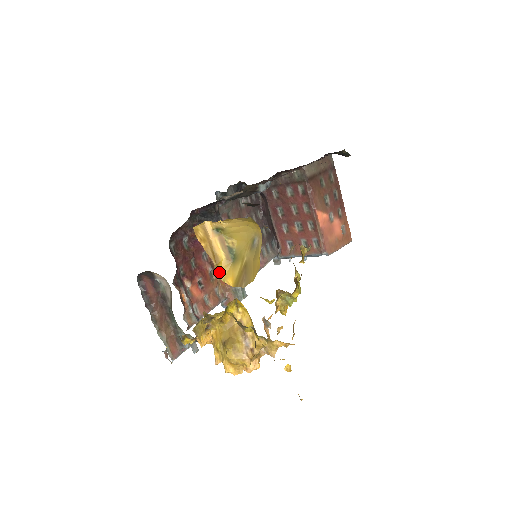
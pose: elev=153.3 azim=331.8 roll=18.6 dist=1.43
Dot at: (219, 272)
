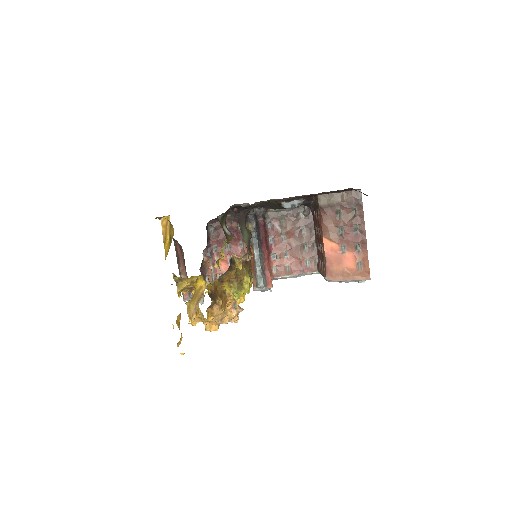
Dot at: (165, 249)
